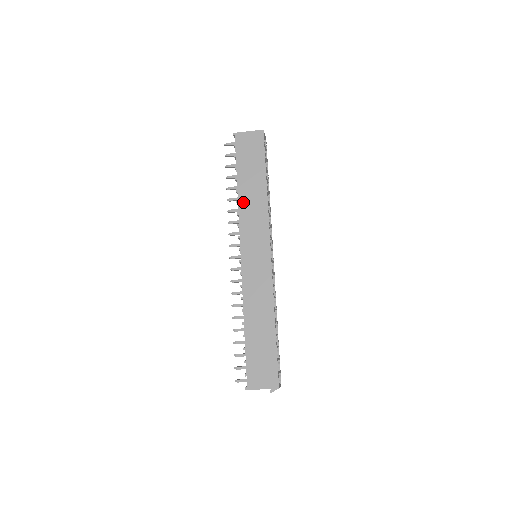
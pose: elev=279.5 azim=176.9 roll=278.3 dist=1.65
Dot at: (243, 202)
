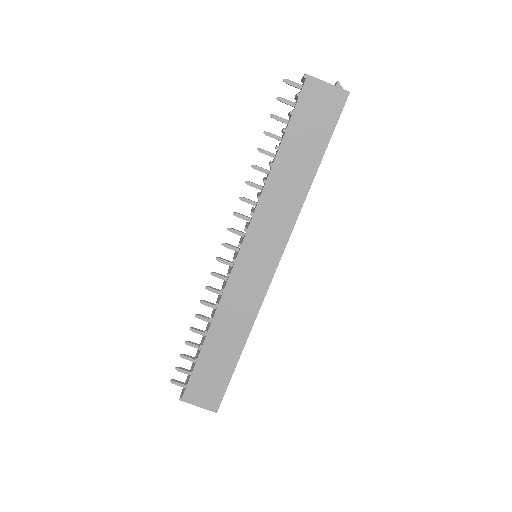
Dot at: (272, 186)
